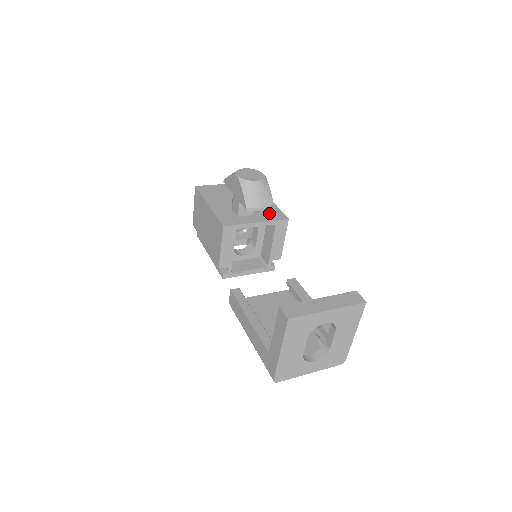
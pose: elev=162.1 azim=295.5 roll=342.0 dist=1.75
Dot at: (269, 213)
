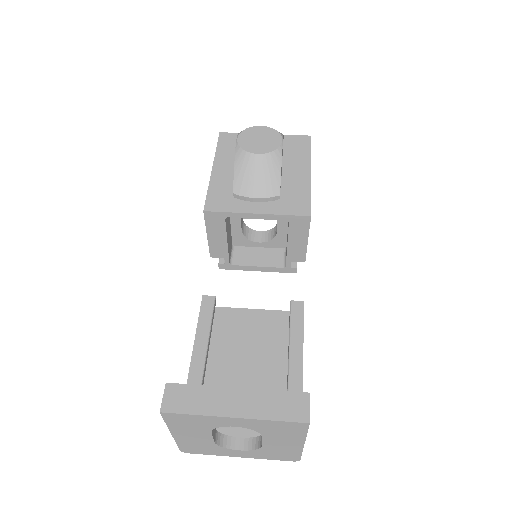
Dot at: (288, 199)
